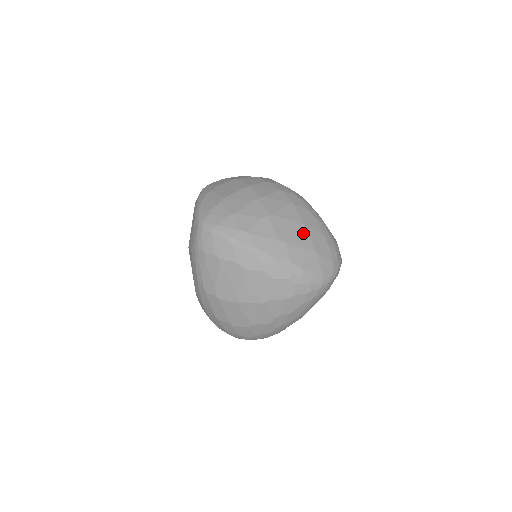
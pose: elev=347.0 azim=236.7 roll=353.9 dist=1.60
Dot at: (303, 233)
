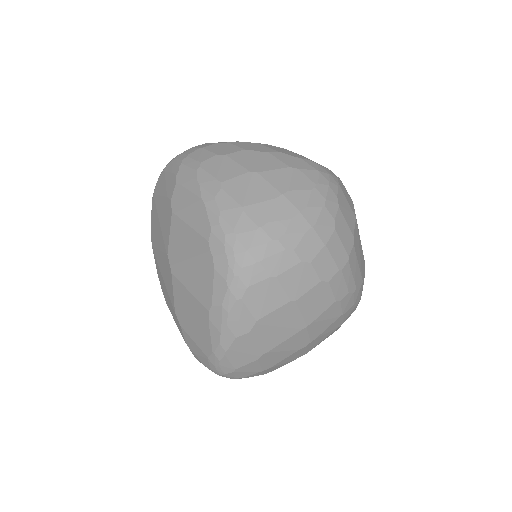
Dot at: occluded
